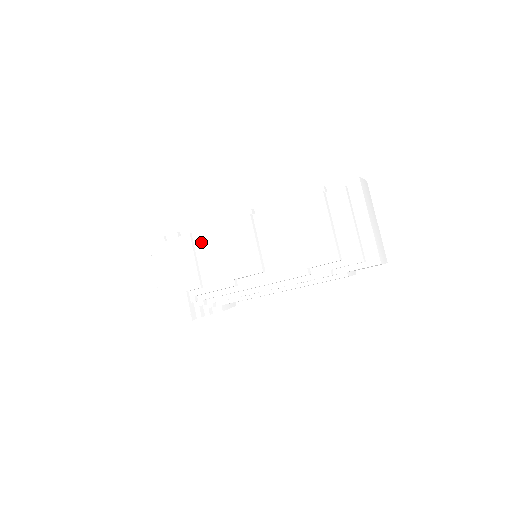
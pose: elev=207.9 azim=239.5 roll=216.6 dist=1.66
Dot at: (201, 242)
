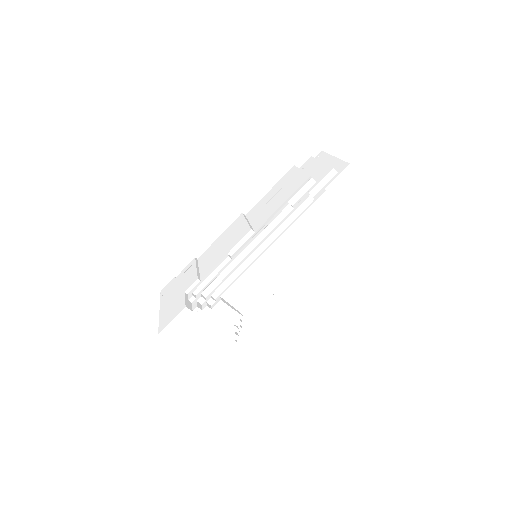
Dot at: (204, 257)
